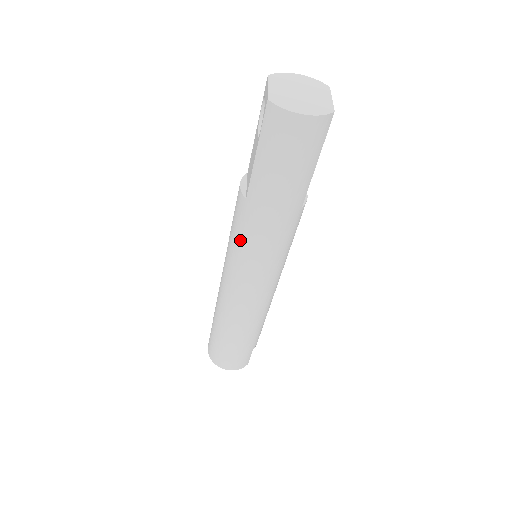
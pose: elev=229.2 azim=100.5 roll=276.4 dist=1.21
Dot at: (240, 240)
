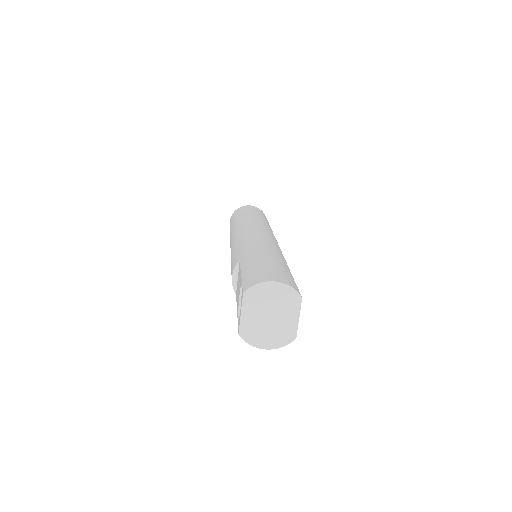
Dot at: occluded
